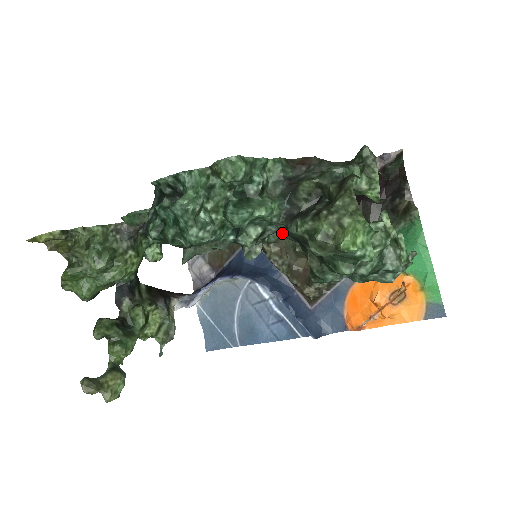
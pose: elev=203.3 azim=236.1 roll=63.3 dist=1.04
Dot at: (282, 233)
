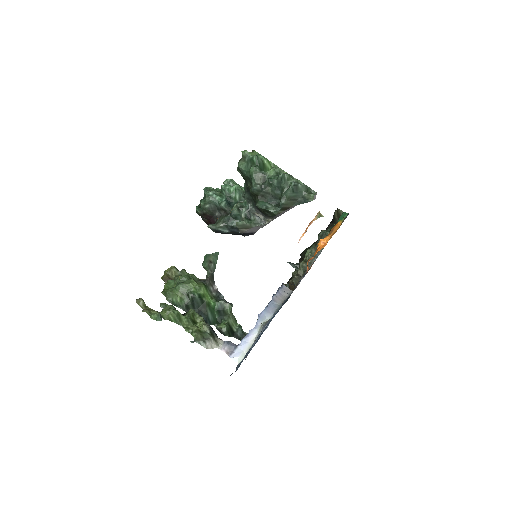
Dot at: (245, 197)
